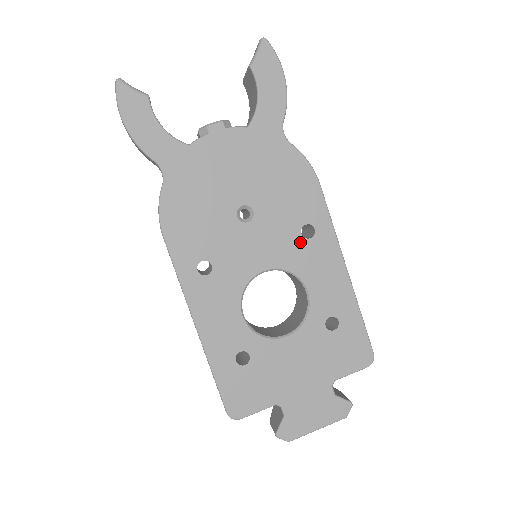
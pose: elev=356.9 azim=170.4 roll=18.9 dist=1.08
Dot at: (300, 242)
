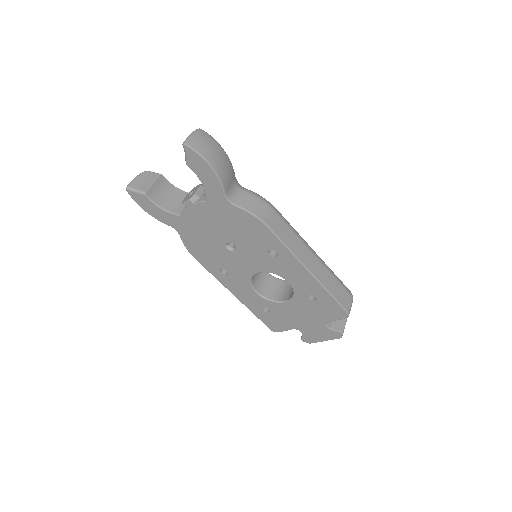
Dot at: (271, 259)
